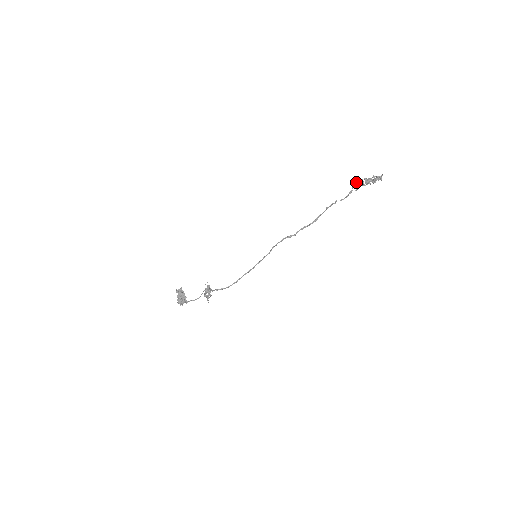
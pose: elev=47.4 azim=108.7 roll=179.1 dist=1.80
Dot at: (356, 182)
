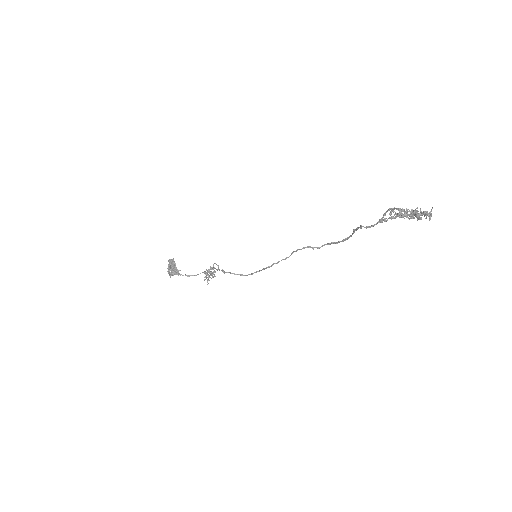
Dot at: (389, 209)
